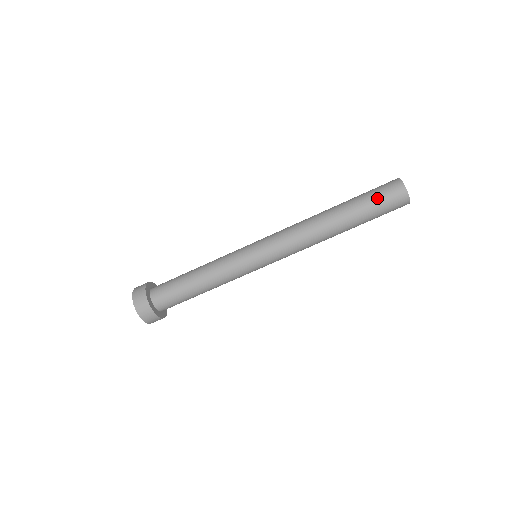
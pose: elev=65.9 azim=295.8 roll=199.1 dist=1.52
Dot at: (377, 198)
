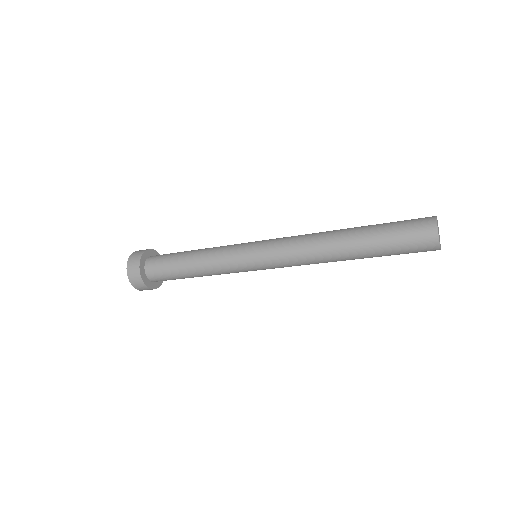
Dot at: (403, 252)
